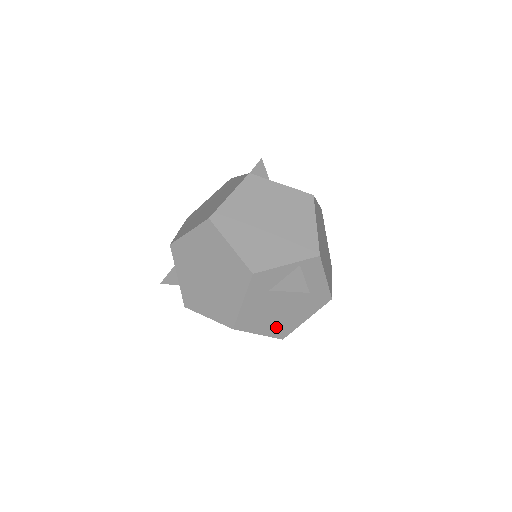
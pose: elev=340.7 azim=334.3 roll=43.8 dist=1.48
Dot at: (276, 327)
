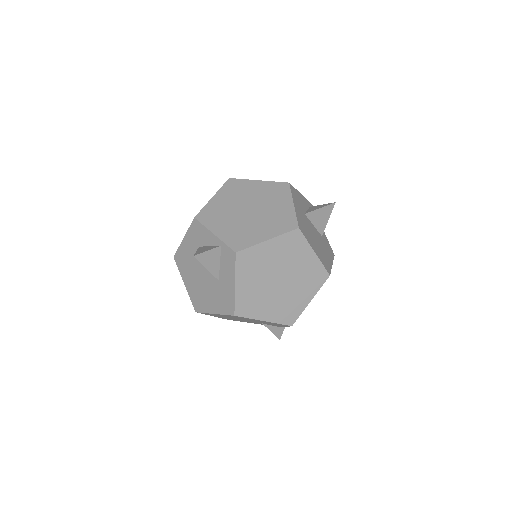
Dot at: (195, 292)
